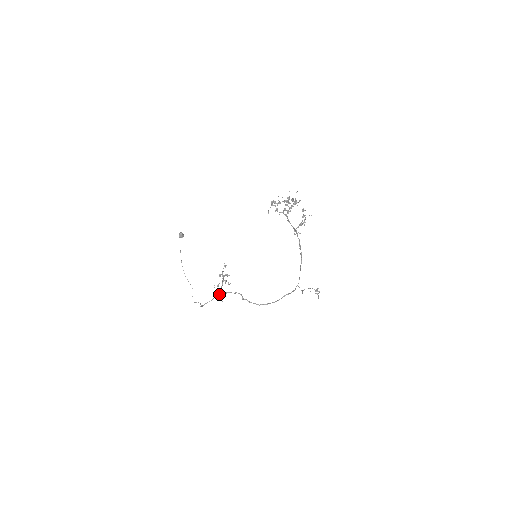
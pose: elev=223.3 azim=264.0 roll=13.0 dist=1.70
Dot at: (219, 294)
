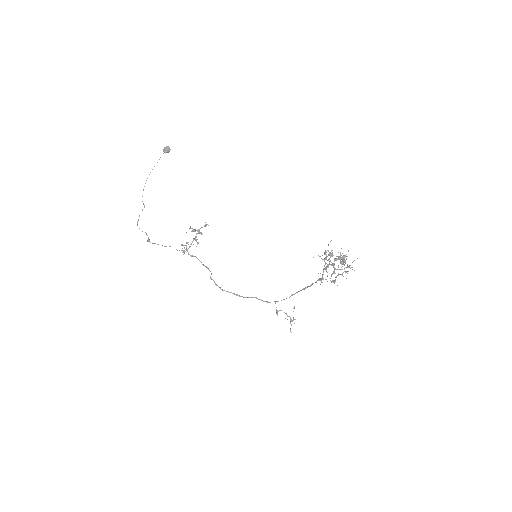
Dot at: occluded
